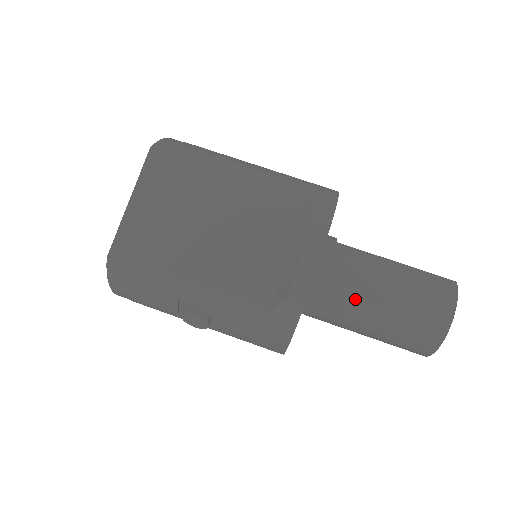
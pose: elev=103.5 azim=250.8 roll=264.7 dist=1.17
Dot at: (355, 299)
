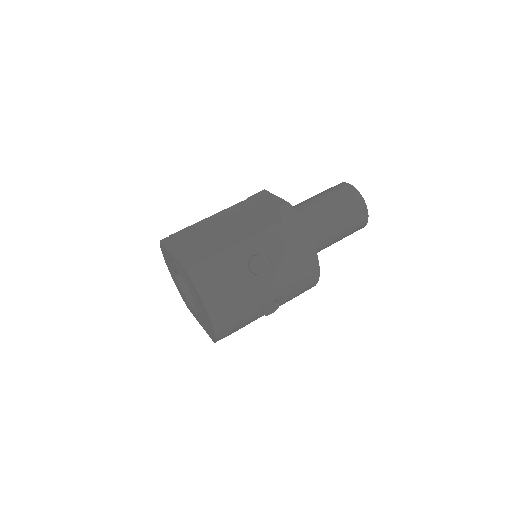
Dot at: (310, 209)
